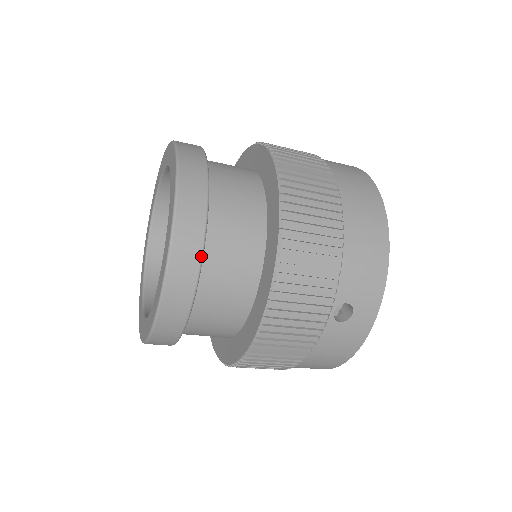
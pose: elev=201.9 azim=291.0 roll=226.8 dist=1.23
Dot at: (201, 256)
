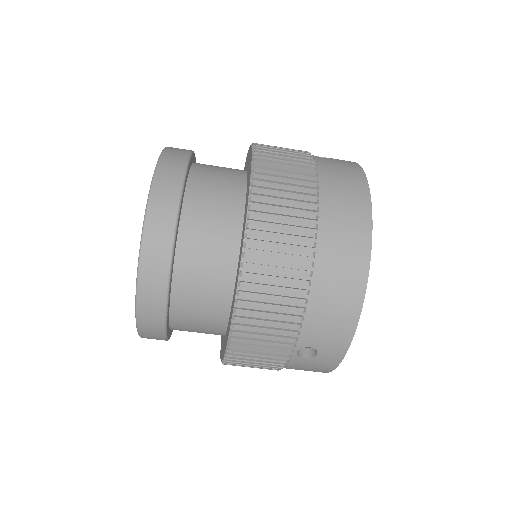
Dot at: (166, 301)
